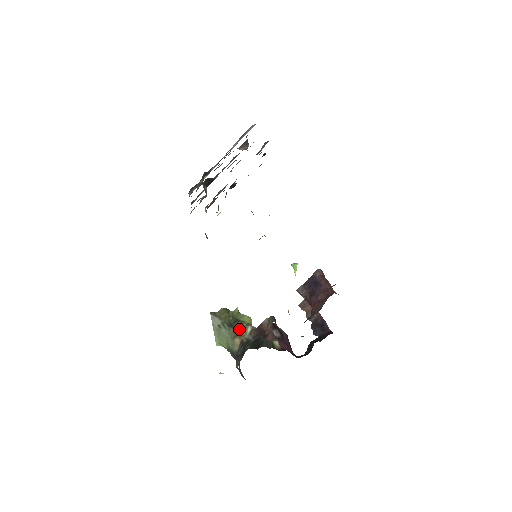
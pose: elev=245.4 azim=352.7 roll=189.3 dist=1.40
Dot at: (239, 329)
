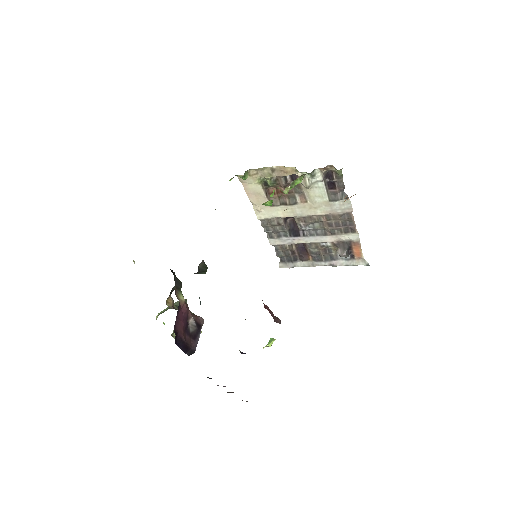
Dot at: occluded
